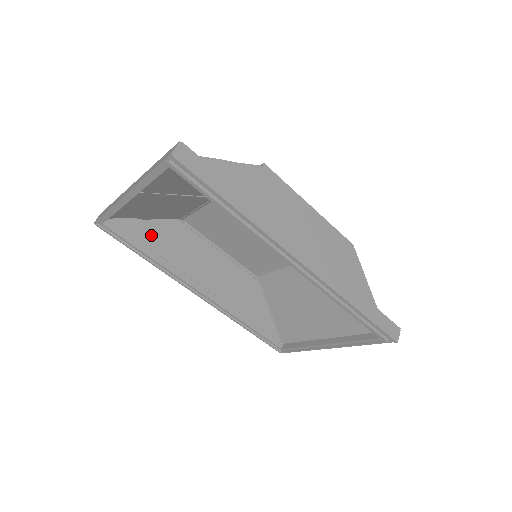
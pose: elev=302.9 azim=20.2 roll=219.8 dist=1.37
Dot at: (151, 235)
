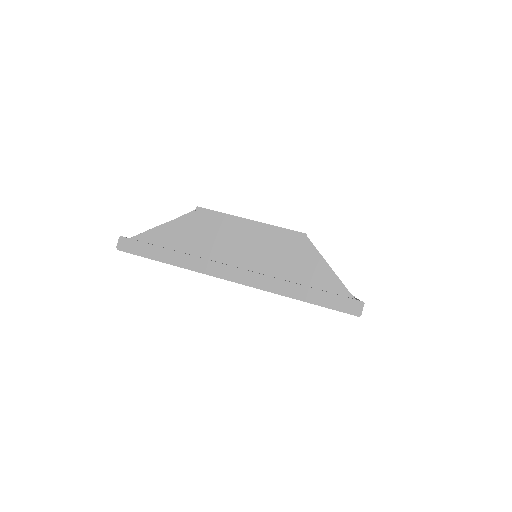
Dot at: occluded
